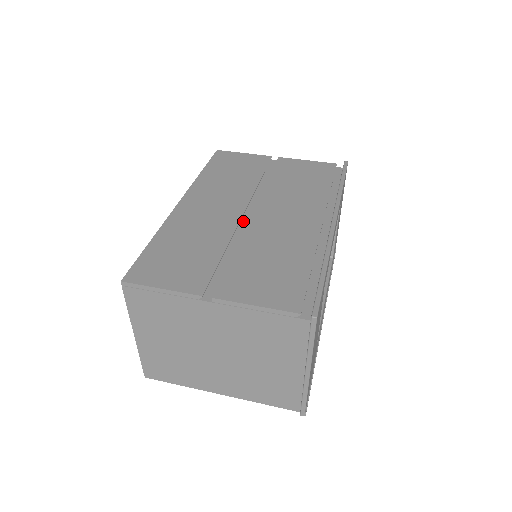
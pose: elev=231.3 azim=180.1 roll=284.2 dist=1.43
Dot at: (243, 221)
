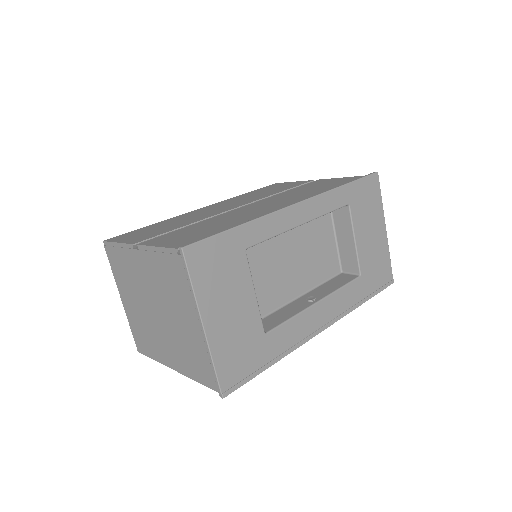
Dot at: occluded
